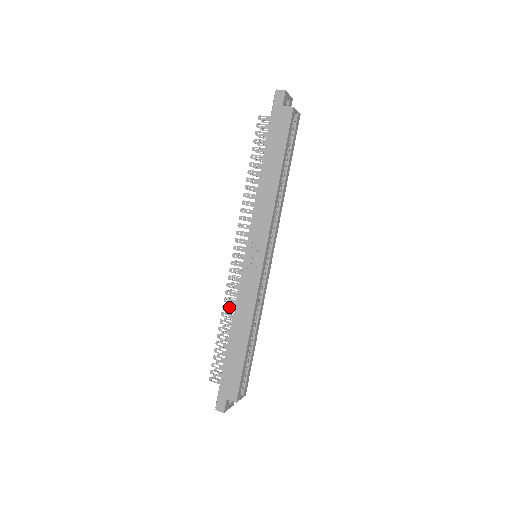
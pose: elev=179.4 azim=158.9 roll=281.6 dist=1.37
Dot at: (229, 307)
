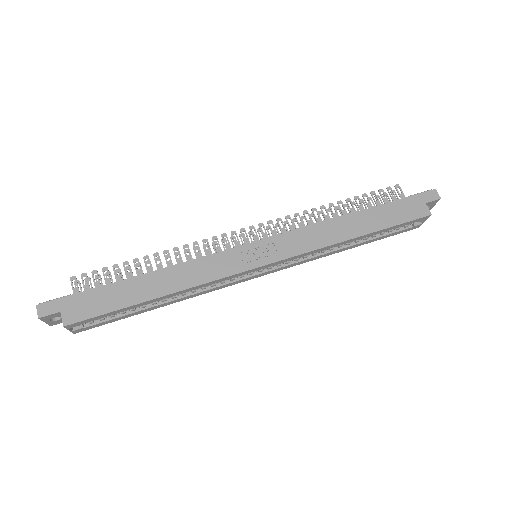
Dot at: occluded
